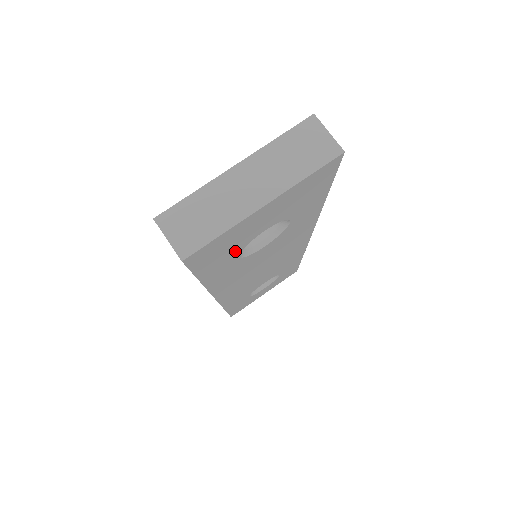
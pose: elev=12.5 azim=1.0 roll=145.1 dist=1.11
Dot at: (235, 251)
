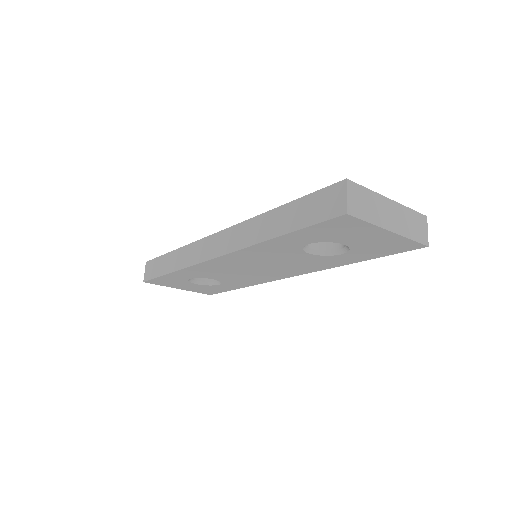
Dot at: (324, 238)
